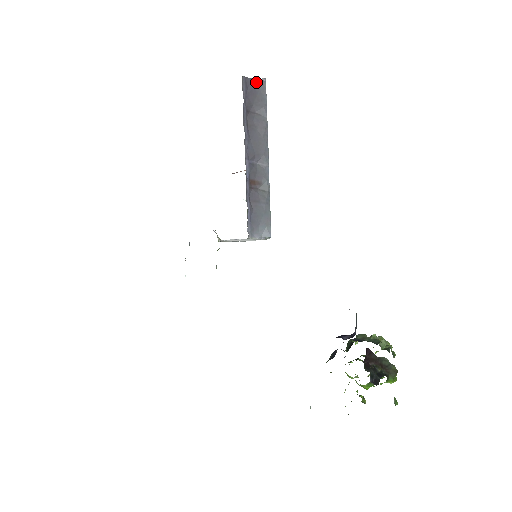
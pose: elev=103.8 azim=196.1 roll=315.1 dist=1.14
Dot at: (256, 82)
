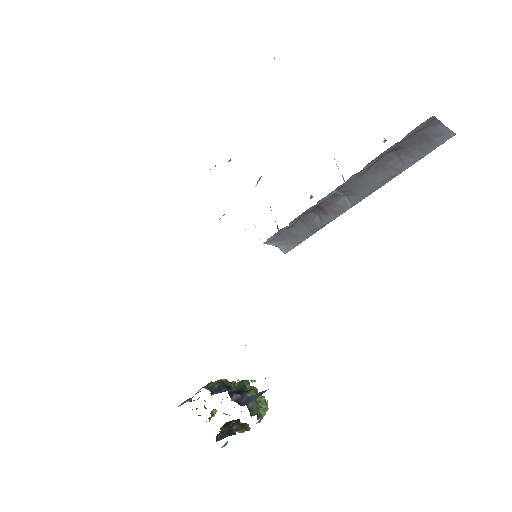
Dot at: (441, 129)
